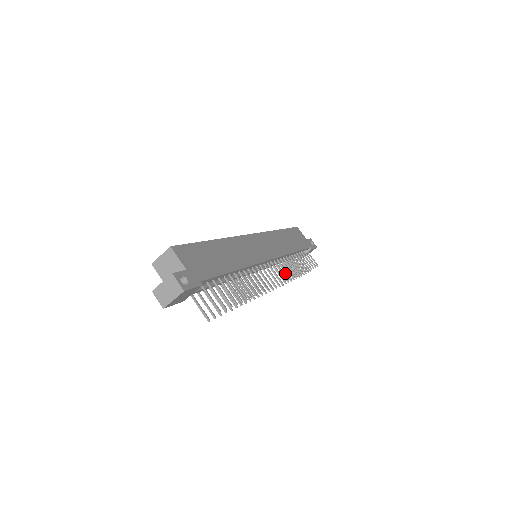
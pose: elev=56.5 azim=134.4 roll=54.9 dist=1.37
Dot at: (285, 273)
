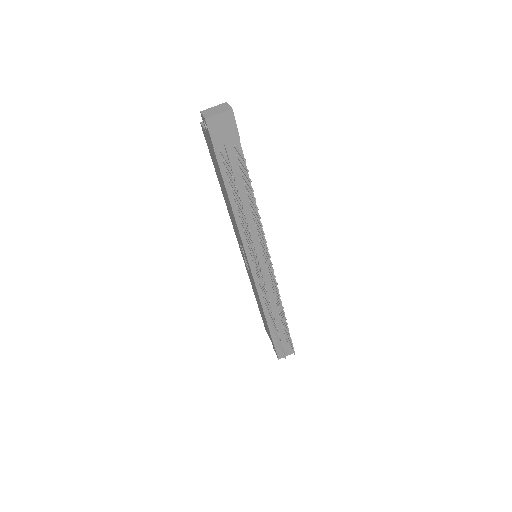
Dot at: (269, 310)
